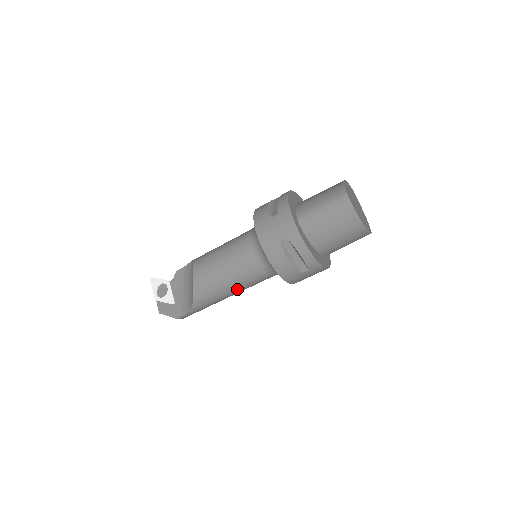
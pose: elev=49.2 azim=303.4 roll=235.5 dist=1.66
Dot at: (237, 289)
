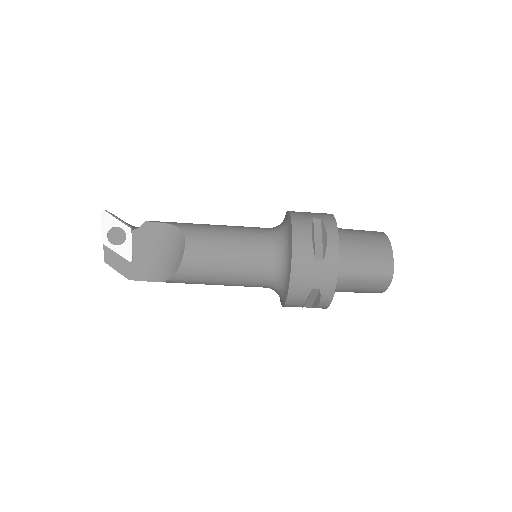
Dot at: occluded
